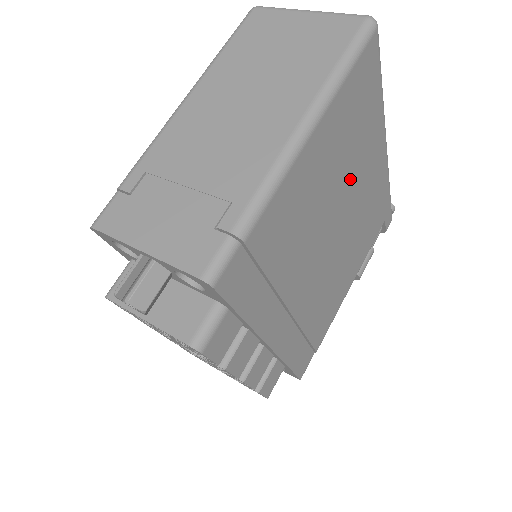
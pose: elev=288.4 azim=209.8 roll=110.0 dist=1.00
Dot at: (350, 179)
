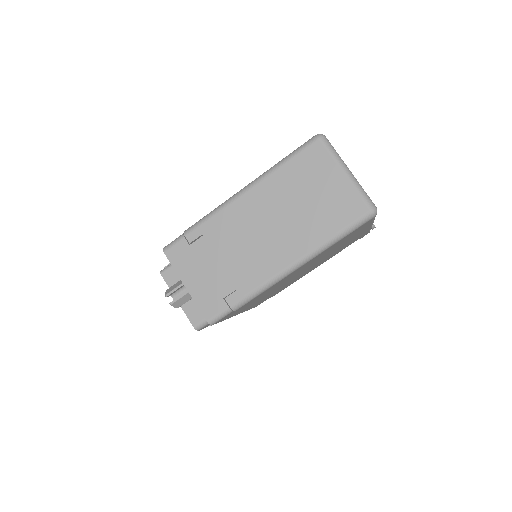
Dot at: (327, 254)
